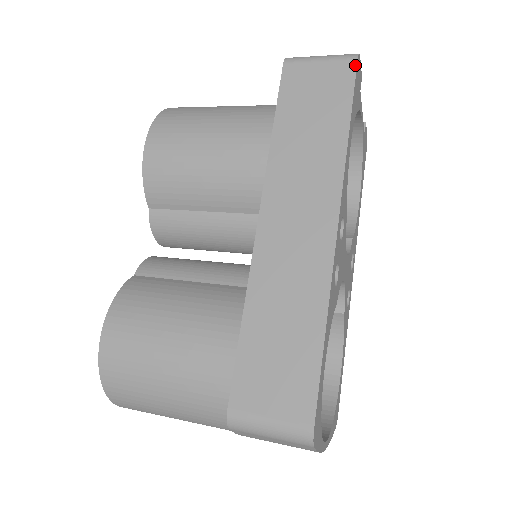
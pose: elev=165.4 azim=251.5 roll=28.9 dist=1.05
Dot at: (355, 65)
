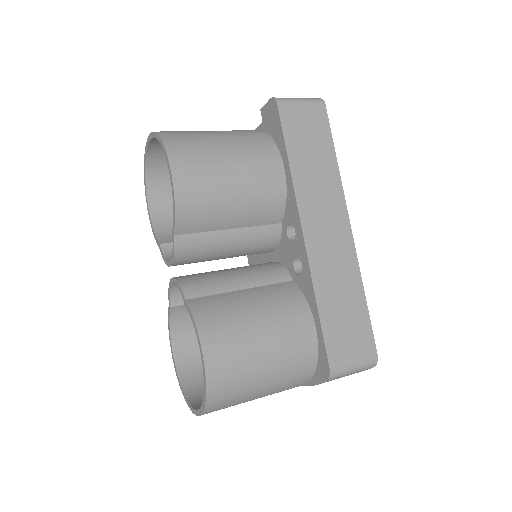
Dot at: (325, 109)
